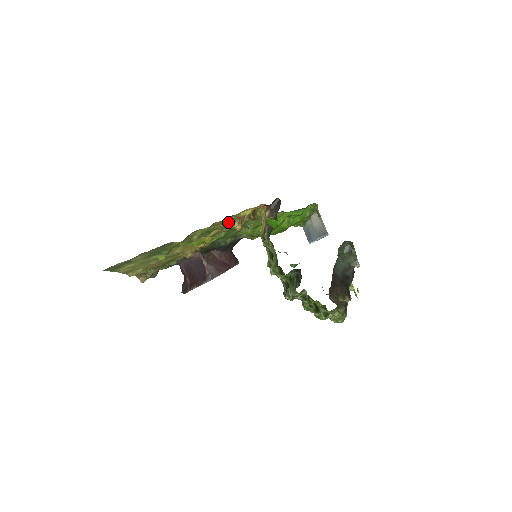
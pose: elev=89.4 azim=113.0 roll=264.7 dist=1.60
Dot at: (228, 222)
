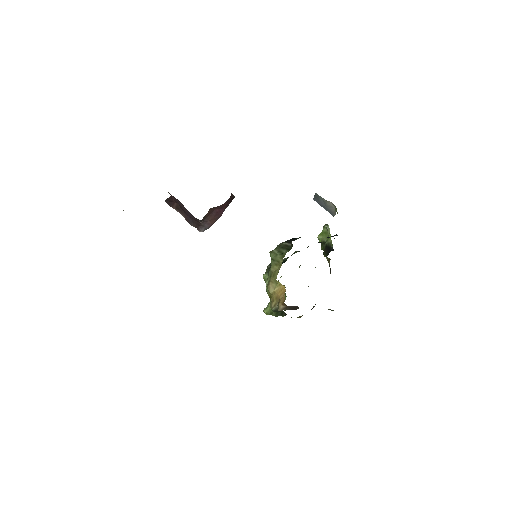
Dot at: occluded
